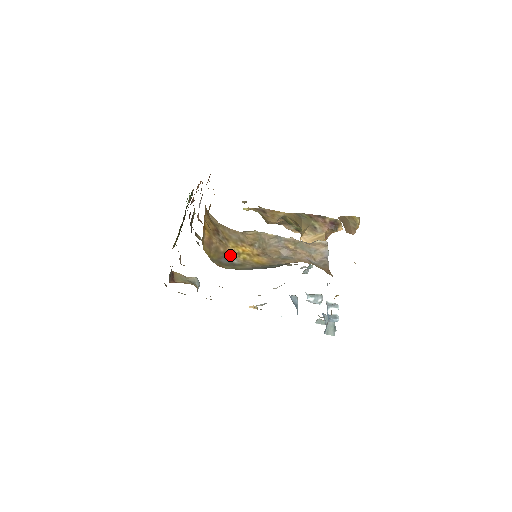
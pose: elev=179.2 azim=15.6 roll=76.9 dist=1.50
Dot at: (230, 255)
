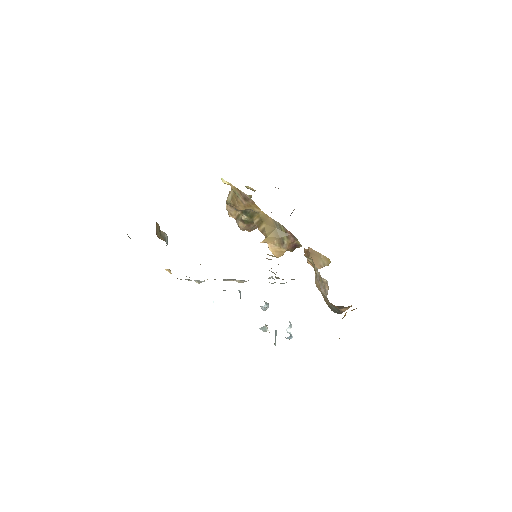
Dot at: occluded
